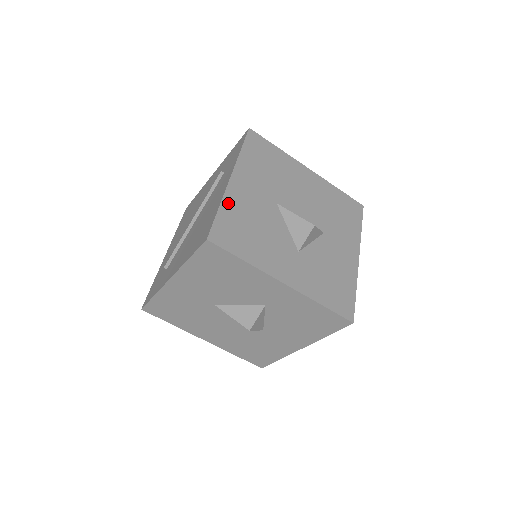
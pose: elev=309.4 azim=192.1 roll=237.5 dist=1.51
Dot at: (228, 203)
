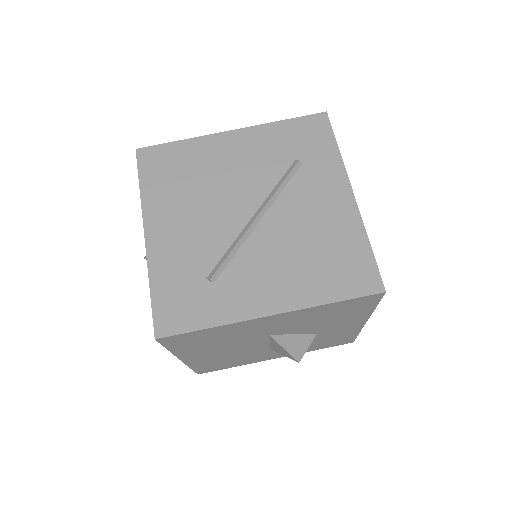
Dot at: occluded
